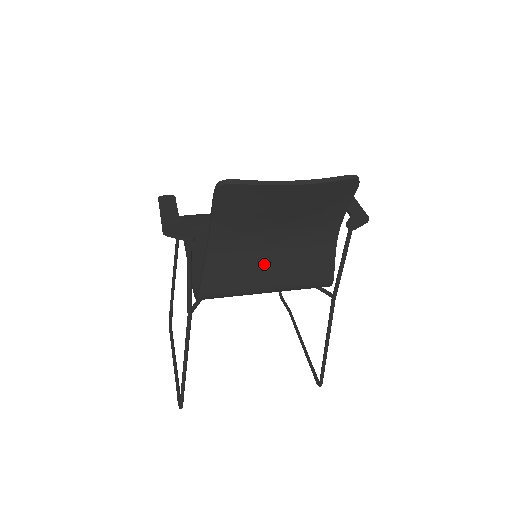
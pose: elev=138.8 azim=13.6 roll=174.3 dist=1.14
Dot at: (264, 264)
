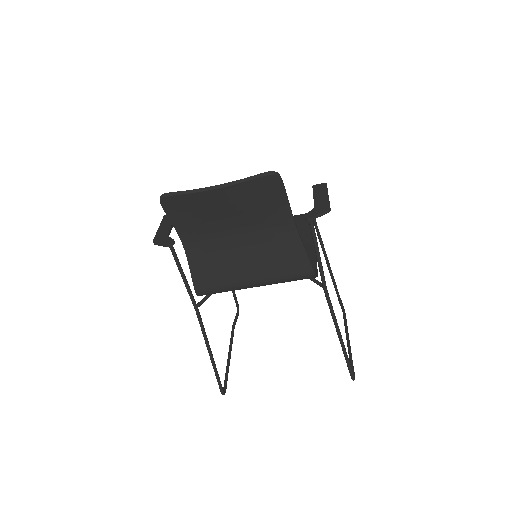
Dot at: (239, 260)
